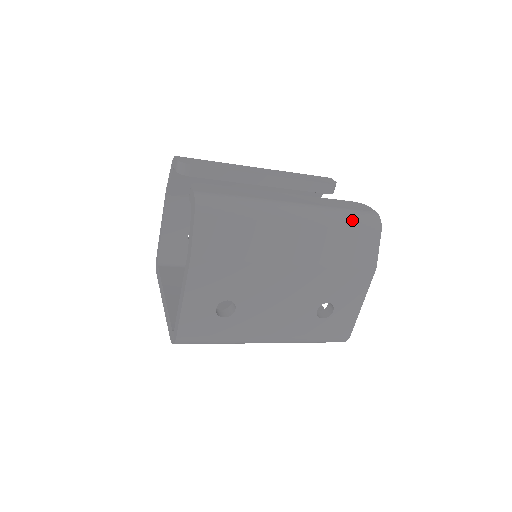
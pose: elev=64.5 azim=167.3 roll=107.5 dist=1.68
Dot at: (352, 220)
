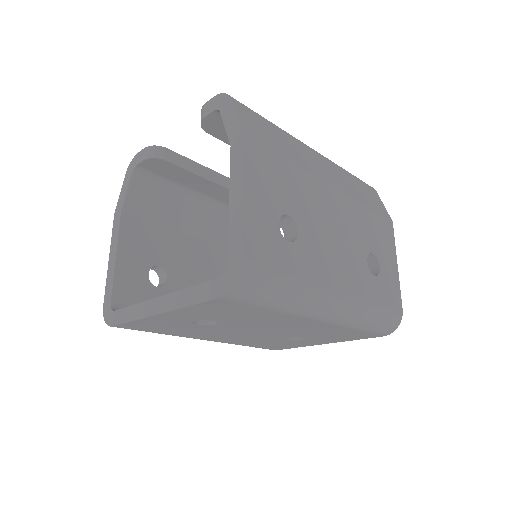
Dot at: occluded
